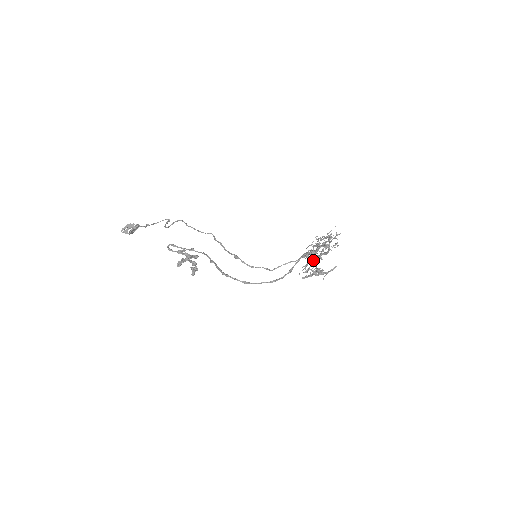
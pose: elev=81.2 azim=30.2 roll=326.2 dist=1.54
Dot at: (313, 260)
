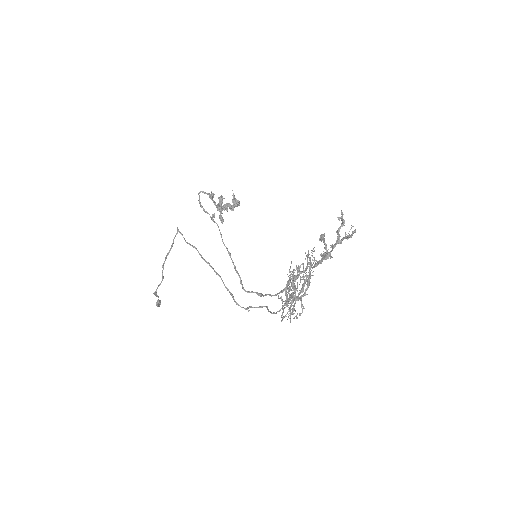
Dot at: (303, 278)
